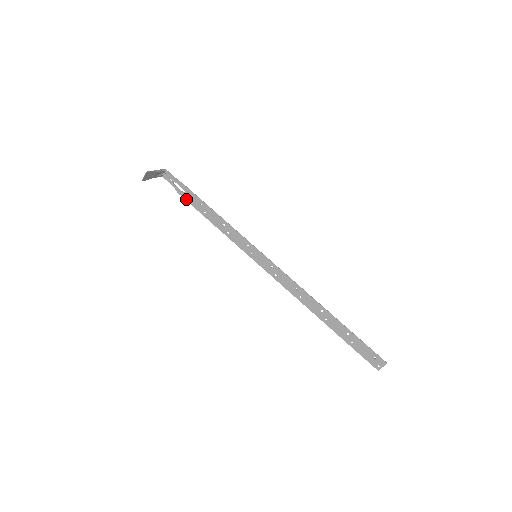
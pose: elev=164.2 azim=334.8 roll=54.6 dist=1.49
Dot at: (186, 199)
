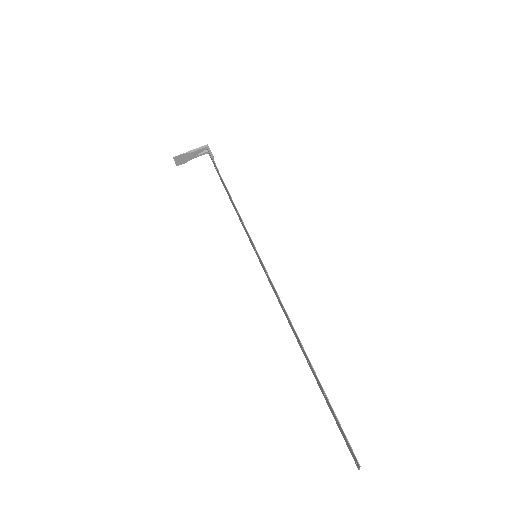
Dot at: (220, 179)
